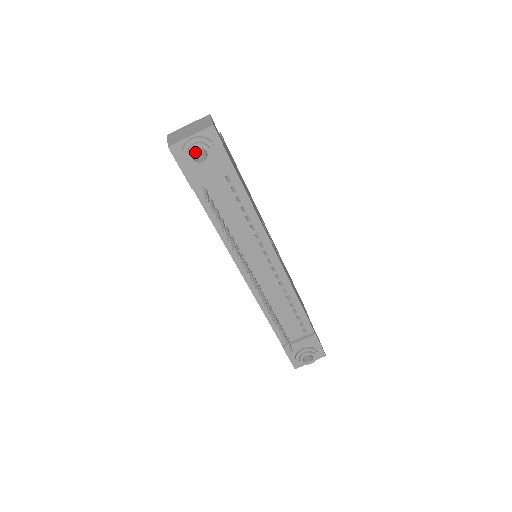
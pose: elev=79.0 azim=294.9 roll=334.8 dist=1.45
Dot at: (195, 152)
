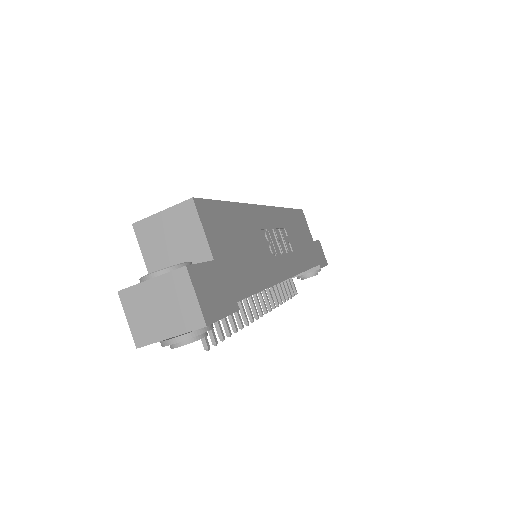
Dot at: occluded
